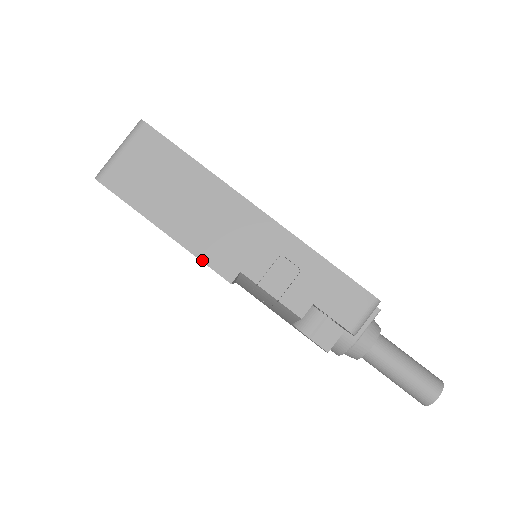
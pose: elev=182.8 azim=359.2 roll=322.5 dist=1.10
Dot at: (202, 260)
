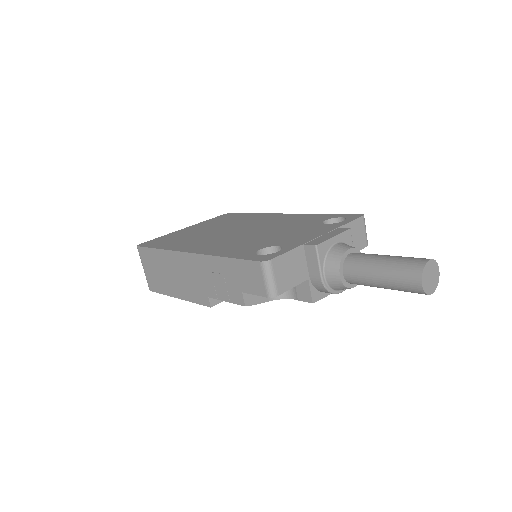
Dot at: occluded
